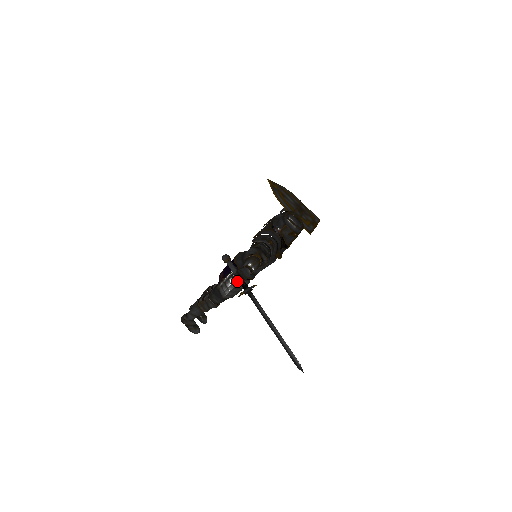
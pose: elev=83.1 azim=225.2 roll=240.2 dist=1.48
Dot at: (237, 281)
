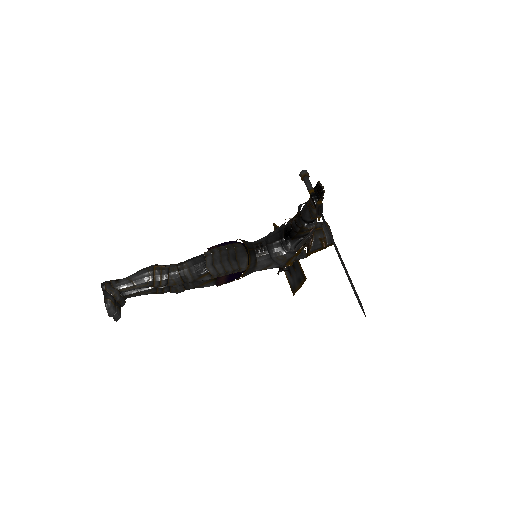
Dot at: (323, 186)
